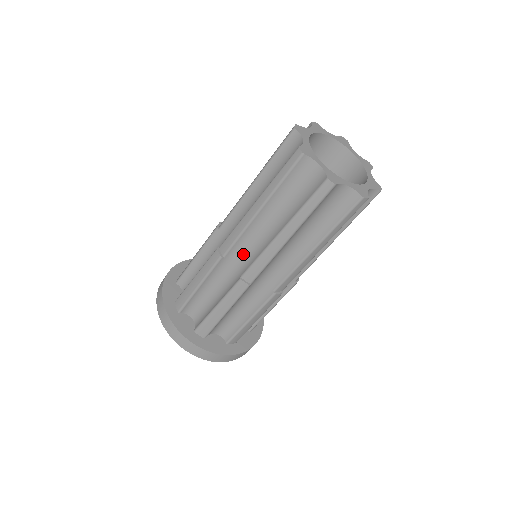
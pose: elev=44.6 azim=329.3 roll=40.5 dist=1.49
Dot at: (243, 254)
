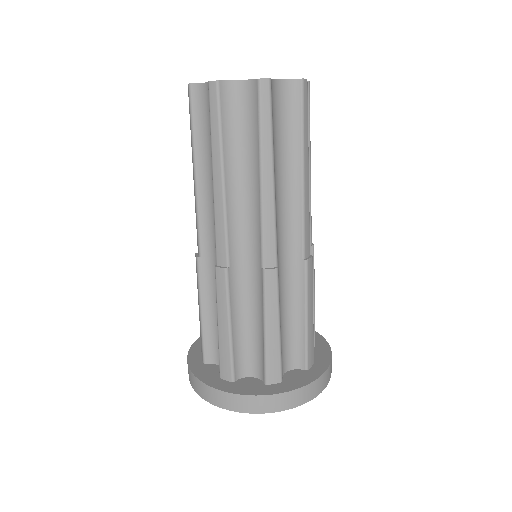
Dot at: (213, 241)
